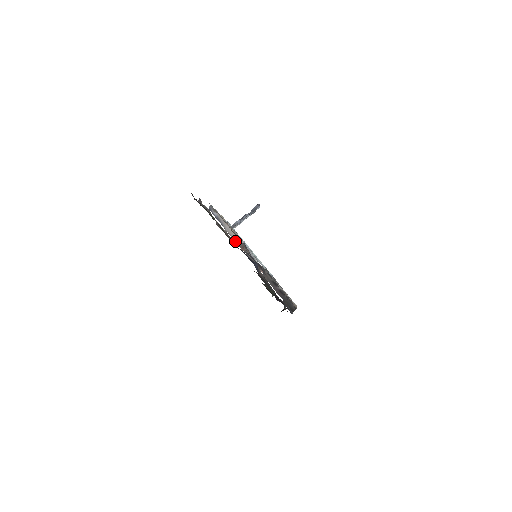
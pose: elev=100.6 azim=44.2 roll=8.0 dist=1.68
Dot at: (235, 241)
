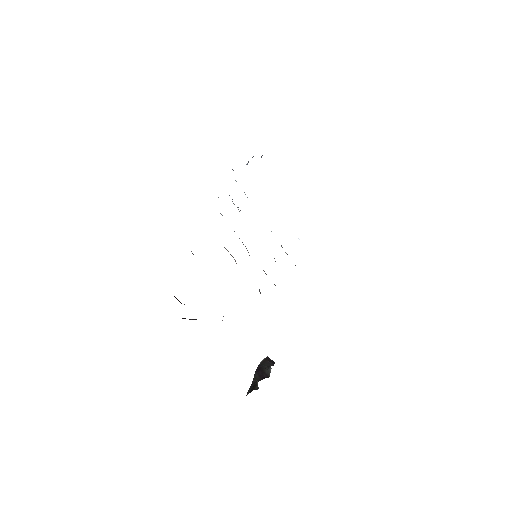
Dot at: occluded
